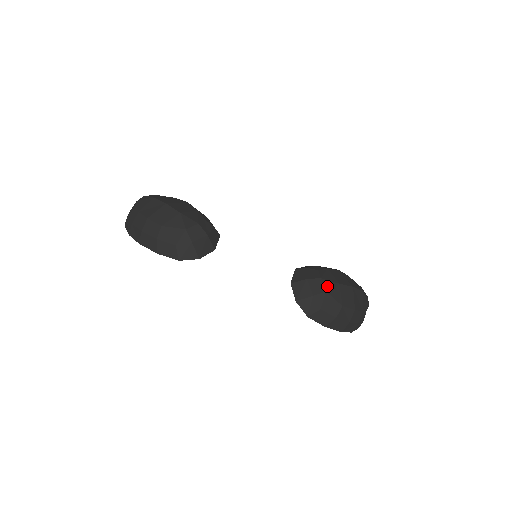
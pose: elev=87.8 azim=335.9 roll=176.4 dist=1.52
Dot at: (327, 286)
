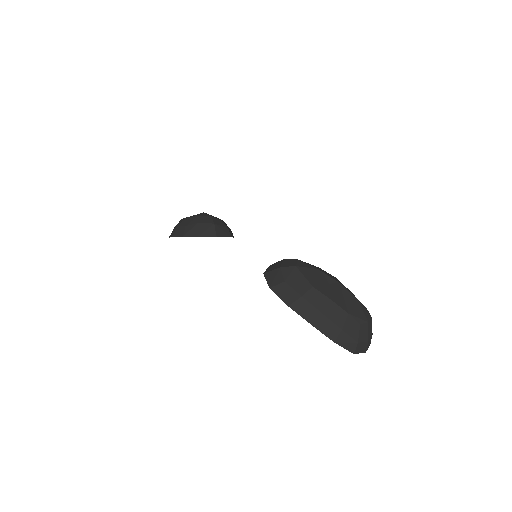
Dot at: (301, 265)
